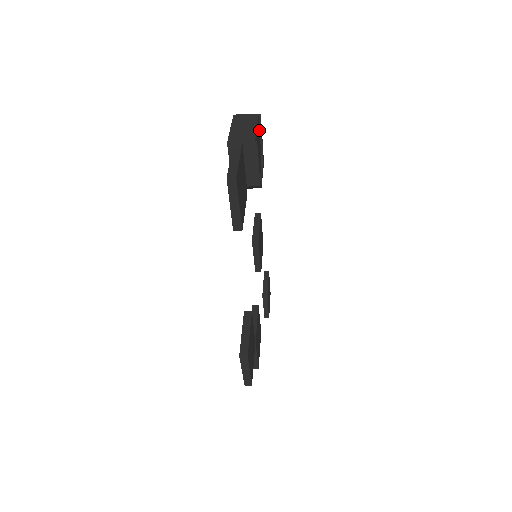
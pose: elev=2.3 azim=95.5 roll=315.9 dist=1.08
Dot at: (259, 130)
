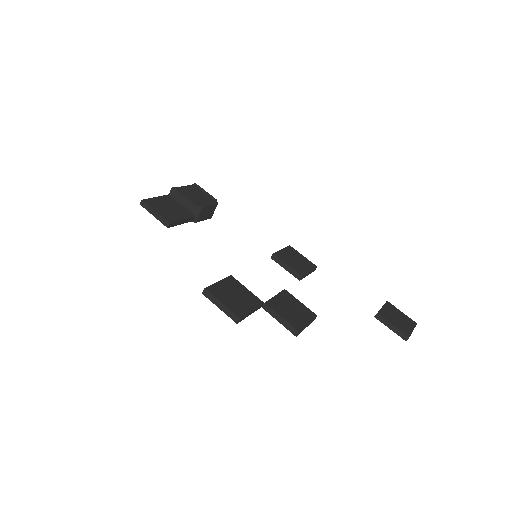
Dot at: (200, 190)
